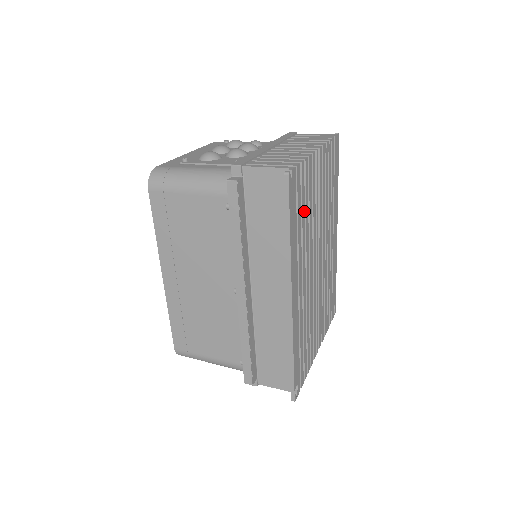
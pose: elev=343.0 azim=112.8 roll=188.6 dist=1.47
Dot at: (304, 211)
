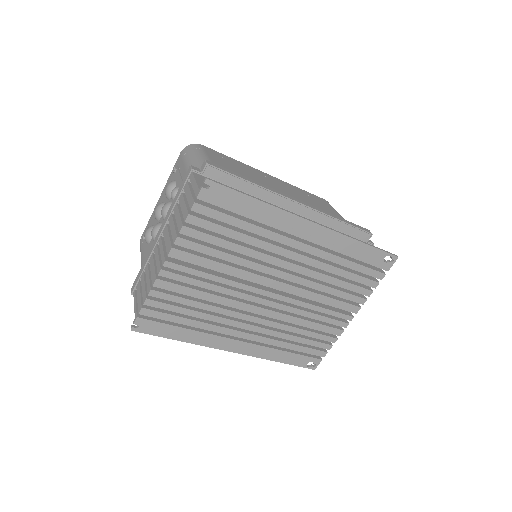
Dot at: (189, 310)
